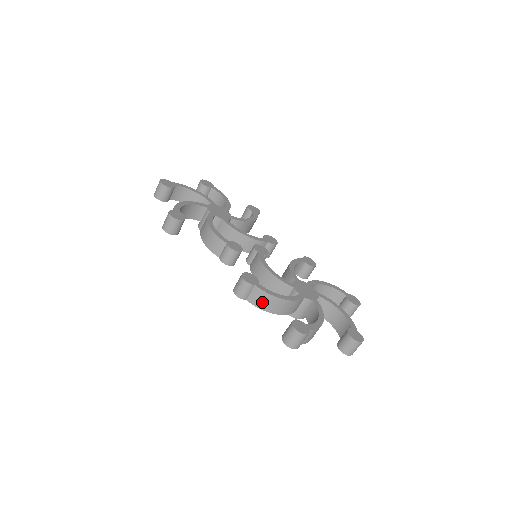
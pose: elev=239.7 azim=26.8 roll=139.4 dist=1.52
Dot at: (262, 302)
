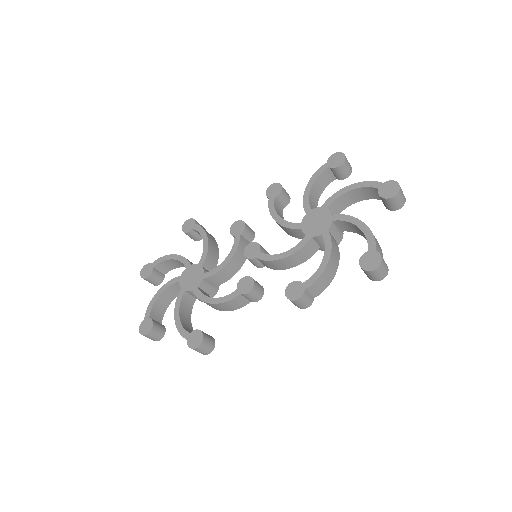
Dot at: (323, 284)
